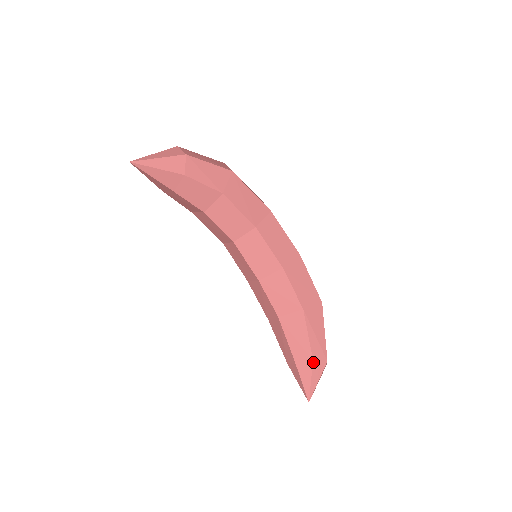
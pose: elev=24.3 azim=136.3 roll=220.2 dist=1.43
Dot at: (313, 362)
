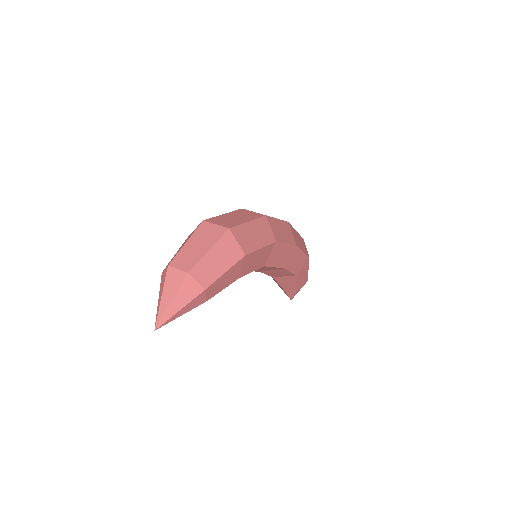
Dot at: occluded
